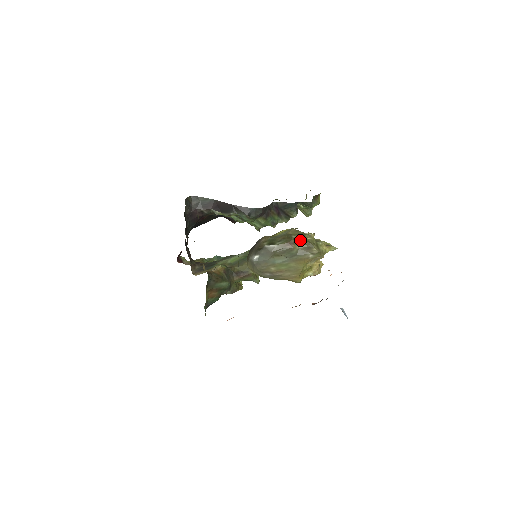
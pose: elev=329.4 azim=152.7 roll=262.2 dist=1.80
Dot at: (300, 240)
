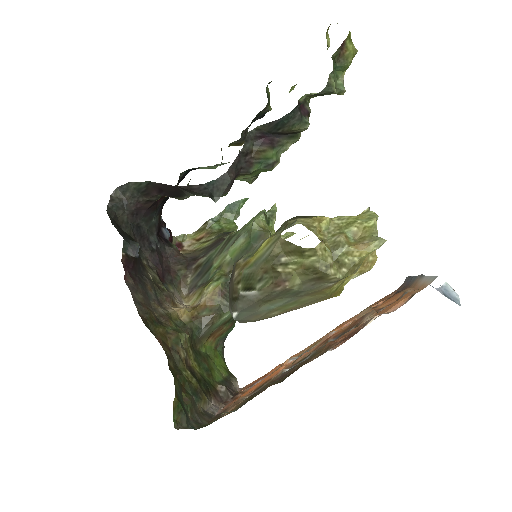
Dot at: (297, 267)
